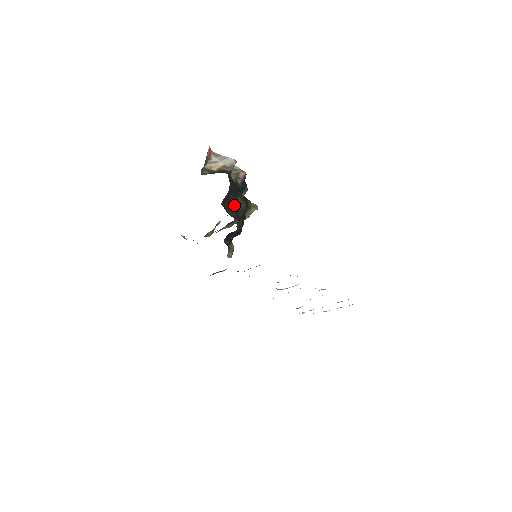
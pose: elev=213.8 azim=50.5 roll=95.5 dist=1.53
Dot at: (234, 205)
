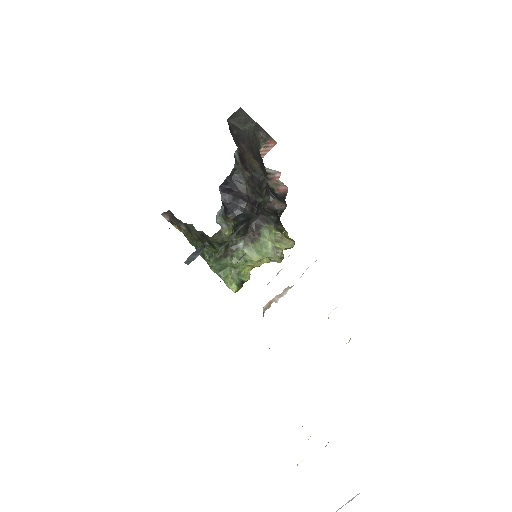
Dot at: (246, 151)
